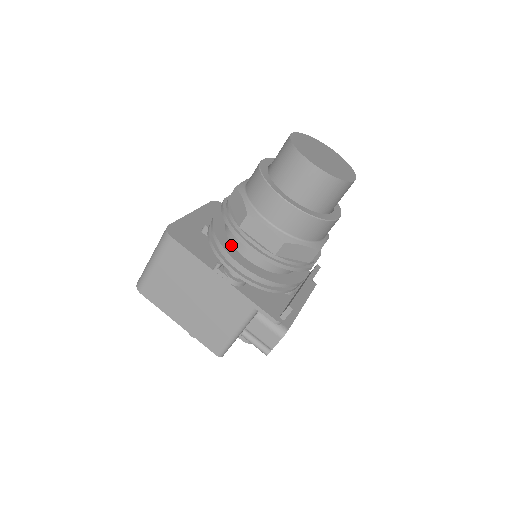
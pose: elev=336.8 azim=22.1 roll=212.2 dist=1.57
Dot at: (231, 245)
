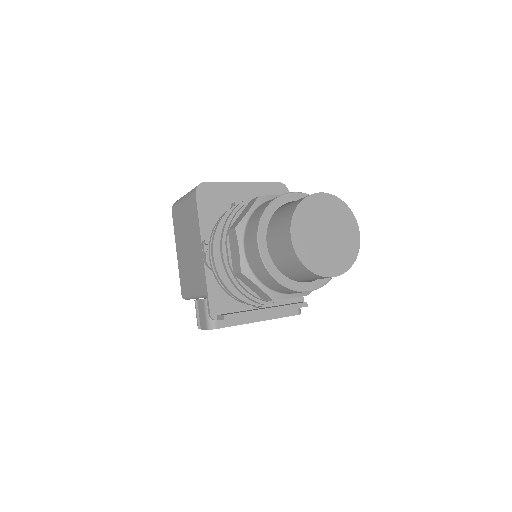
Dot at: occluded
